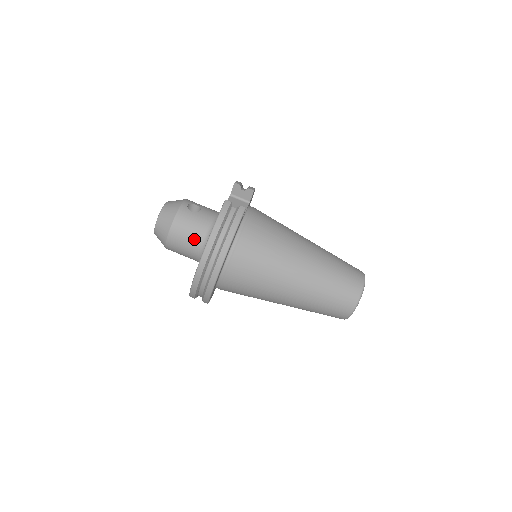
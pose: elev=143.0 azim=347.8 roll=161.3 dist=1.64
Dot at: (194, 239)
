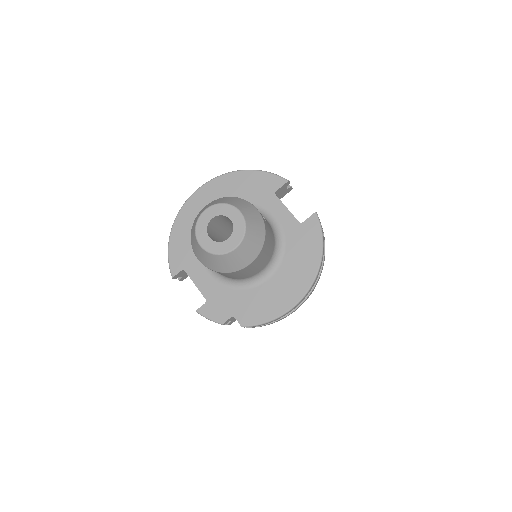
Dot at: (268, 257)
